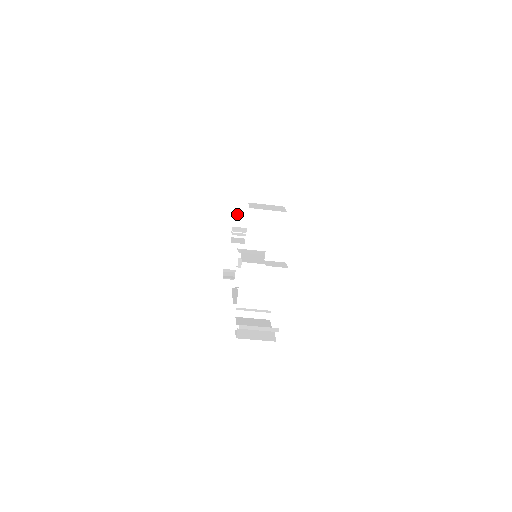
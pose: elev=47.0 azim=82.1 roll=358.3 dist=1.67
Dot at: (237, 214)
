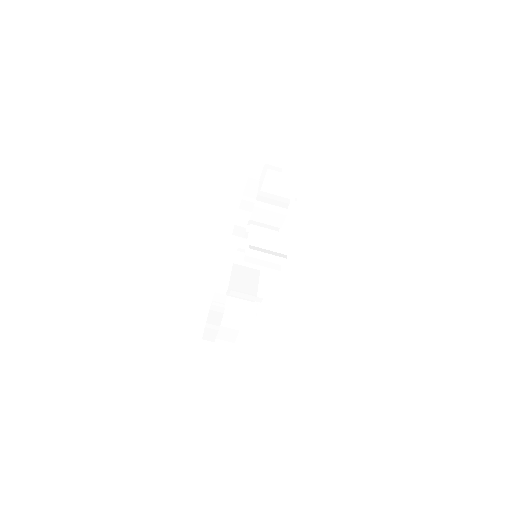
Dot at: occluded
